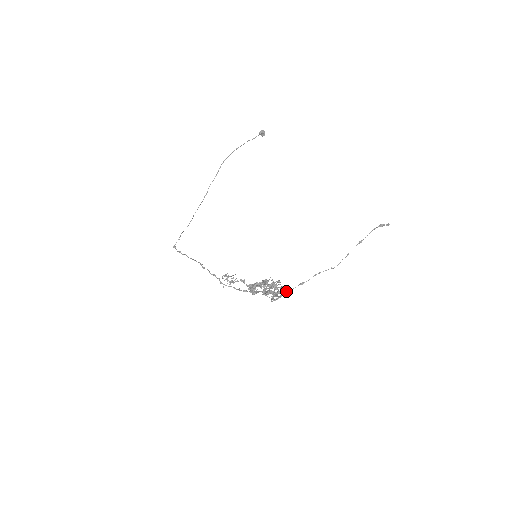
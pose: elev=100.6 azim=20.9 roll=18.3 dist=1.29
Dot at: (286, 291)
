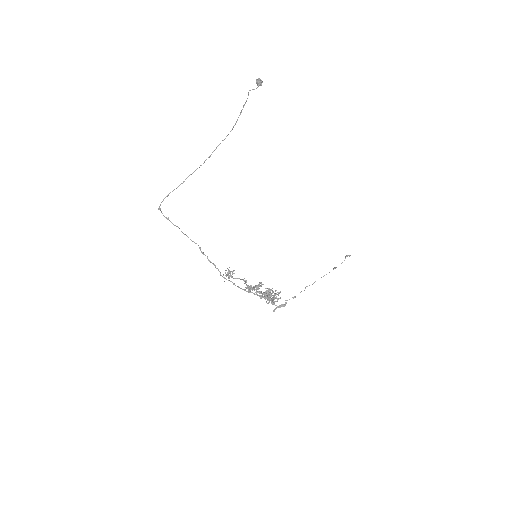
Dot at: occluded
